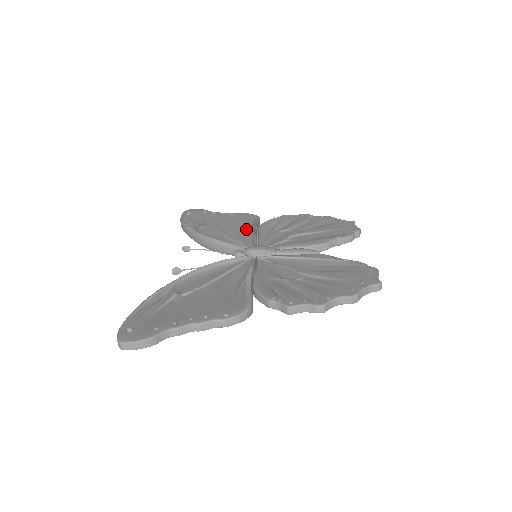
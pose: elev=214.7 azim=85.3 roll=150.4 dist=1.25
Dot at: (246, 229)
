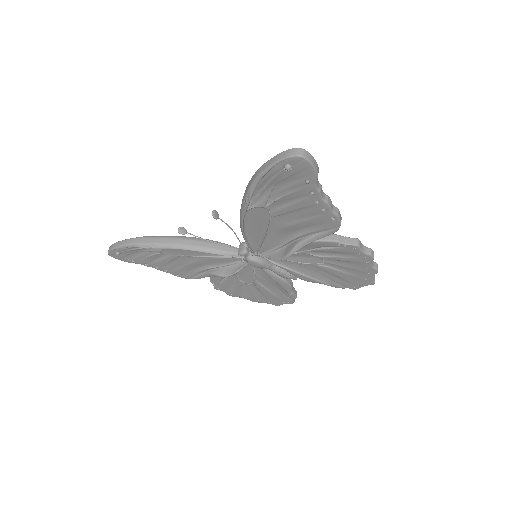
Dot at: occluded
